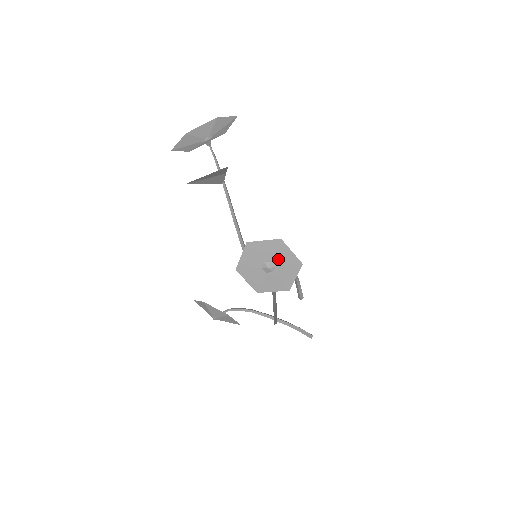
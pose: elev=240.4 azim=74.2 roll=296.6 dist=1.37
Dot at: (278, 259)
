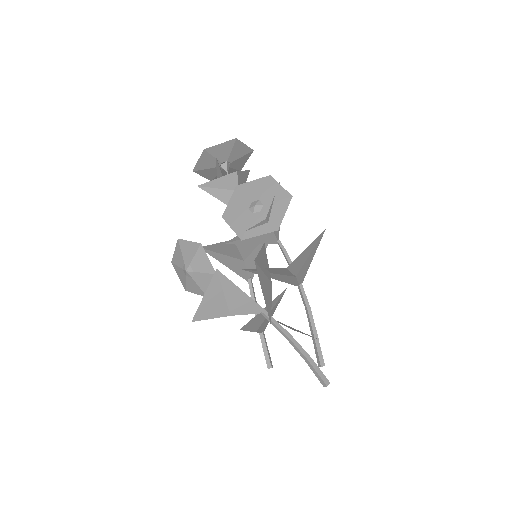
Dot at: (266, 196)
